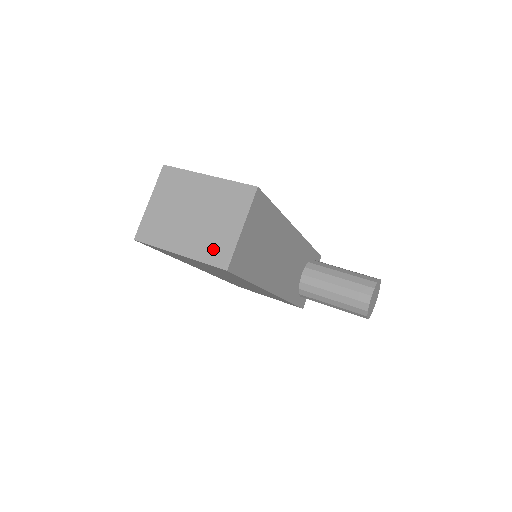
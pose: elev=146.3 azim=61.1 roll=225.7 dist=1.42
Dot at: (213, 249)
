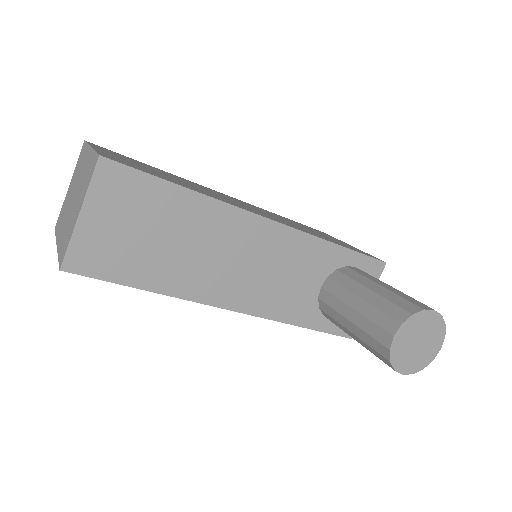
Dot at: (65, 241)
